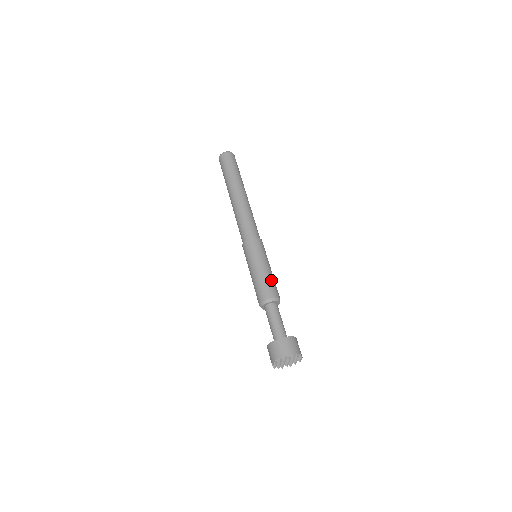
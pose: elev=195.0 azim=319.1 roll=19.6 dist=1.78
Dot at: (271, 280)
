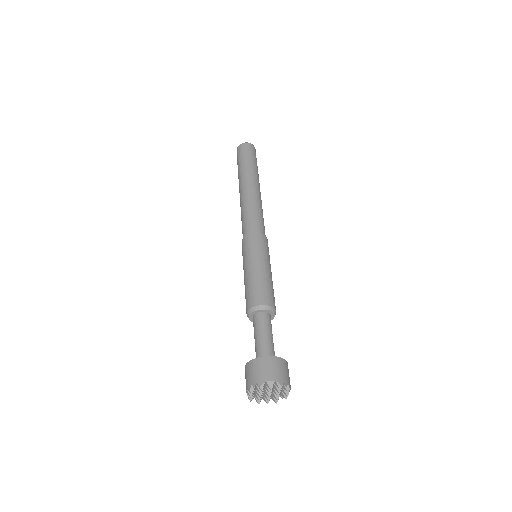
Dot at: (257, 283)
